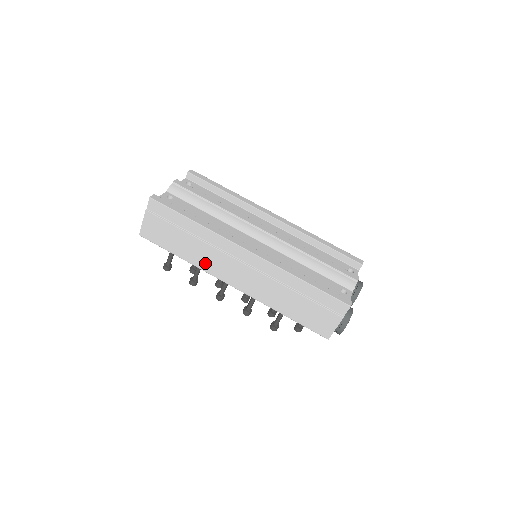
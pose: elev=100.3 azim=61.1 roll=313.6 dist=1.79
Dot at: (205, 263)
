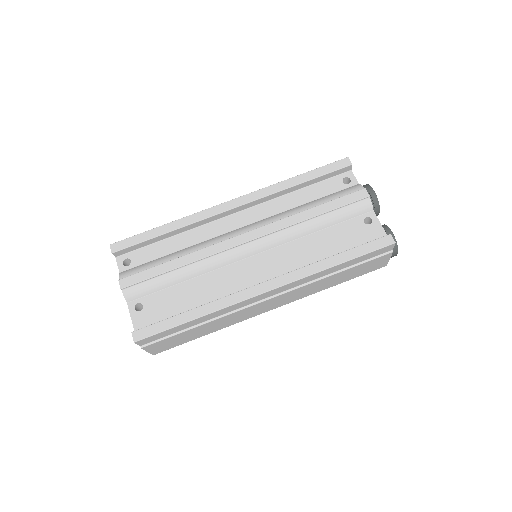
Dot at: (233, 321)
